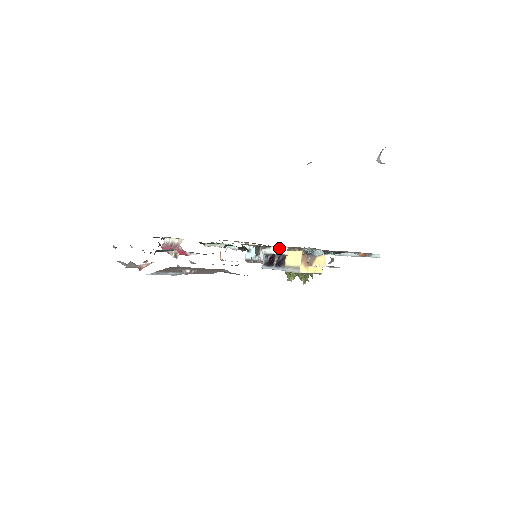
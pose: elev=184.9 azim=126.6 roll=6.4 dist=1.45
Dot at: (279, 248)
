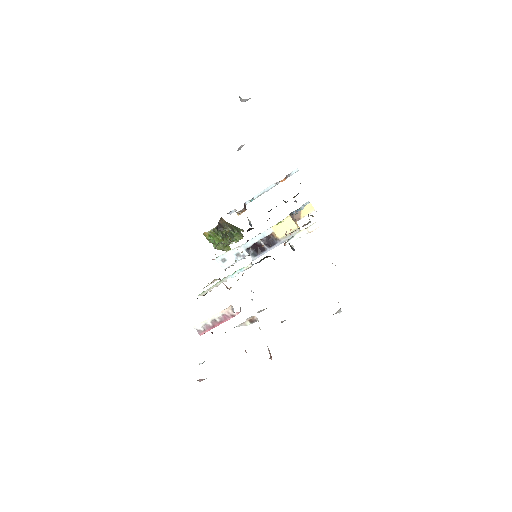
Dot at: (305, 229)
